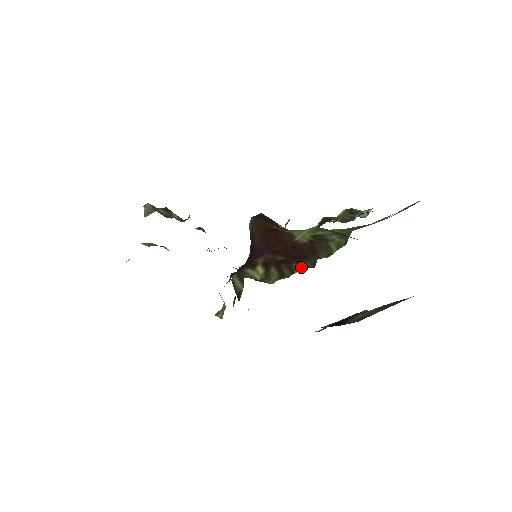
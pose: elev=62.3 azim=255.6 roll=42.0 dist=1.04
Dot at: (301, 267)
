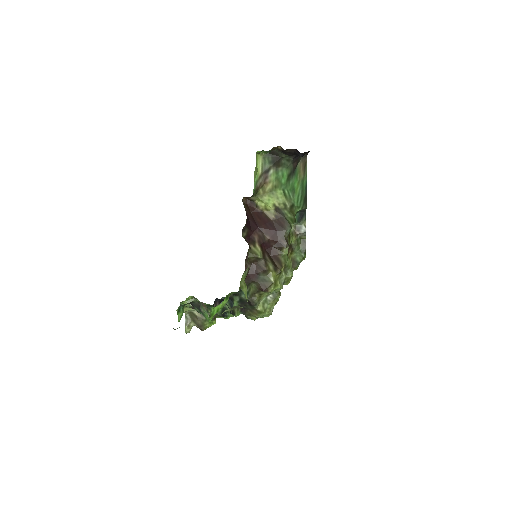
Dot at: (285, 262)
